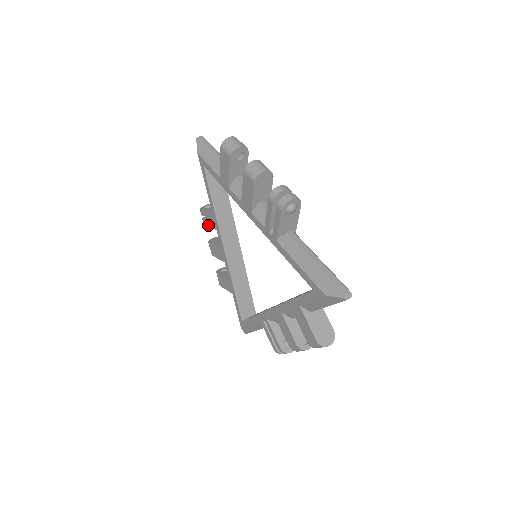
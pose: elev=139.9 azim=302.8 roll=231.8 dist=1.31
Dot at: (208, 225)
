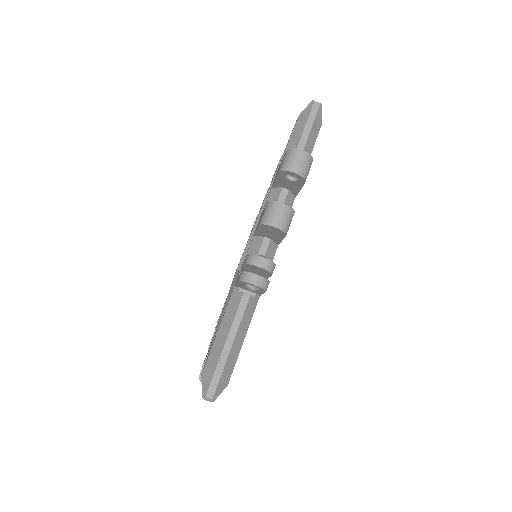
Dot at: (272, 178)
